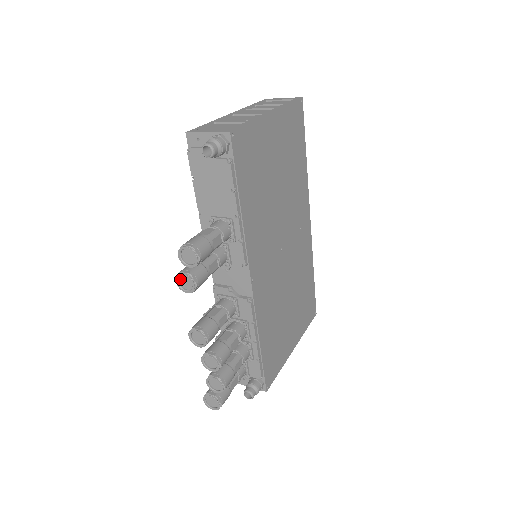
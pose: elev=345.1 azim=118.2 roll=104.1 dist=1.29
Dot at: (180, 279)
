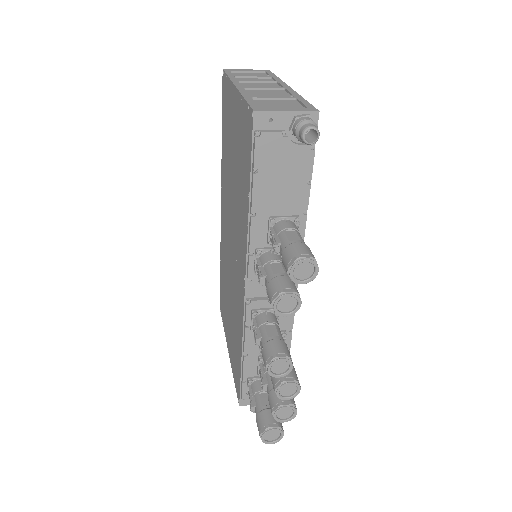
Dot at: (279, 302)
